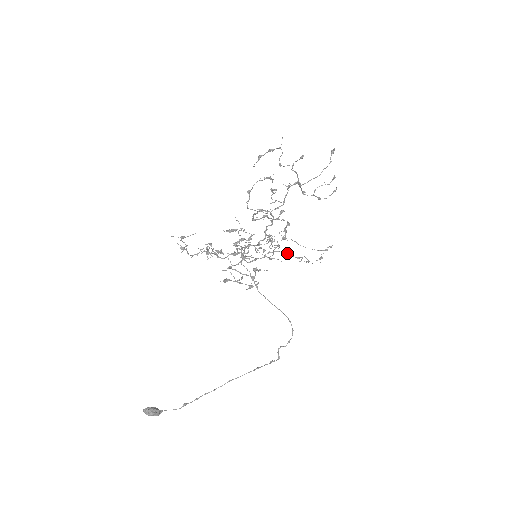
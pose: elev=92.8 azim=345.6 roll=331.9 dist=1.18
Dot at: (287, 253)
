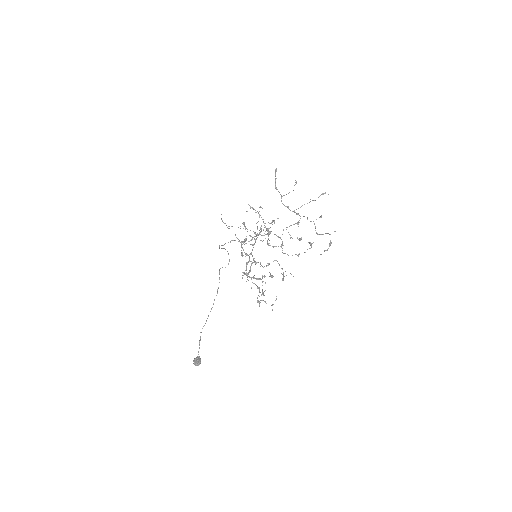
Dot at: occluded
